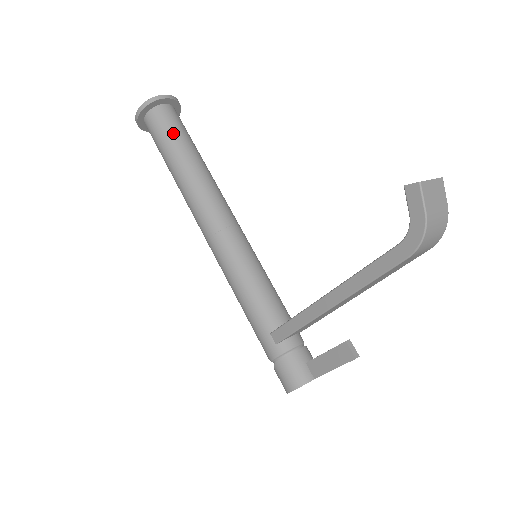
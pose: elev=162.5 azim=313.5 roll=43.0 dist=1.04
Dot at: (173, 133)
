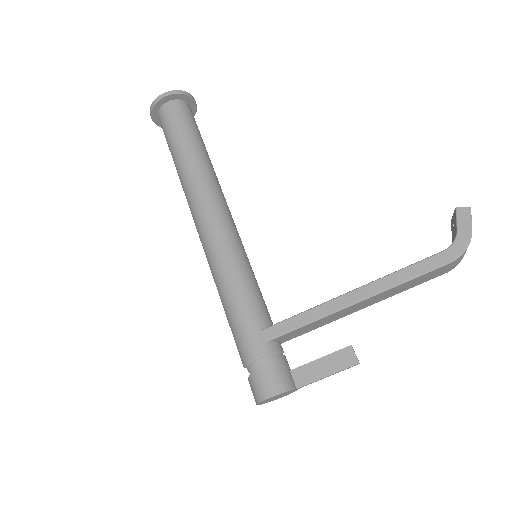
Dot at: (194, 127)
